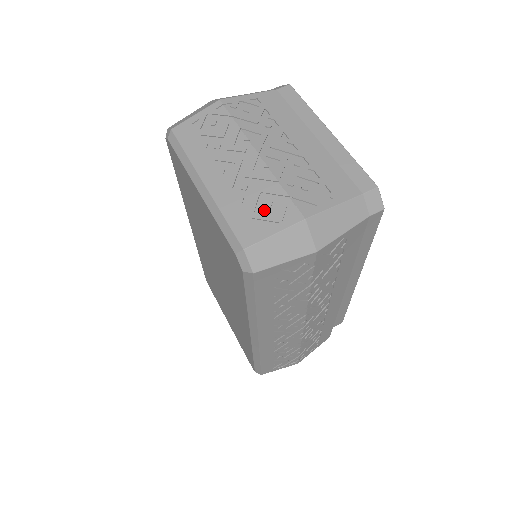
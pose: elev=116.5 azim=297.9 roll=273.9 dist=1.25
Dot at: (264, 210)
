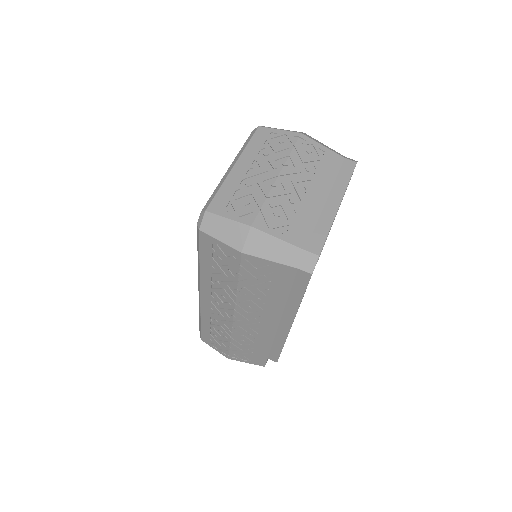
Dot at: (241, 203)
